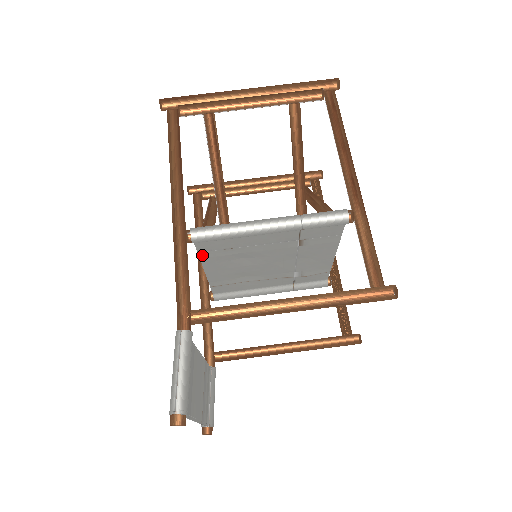
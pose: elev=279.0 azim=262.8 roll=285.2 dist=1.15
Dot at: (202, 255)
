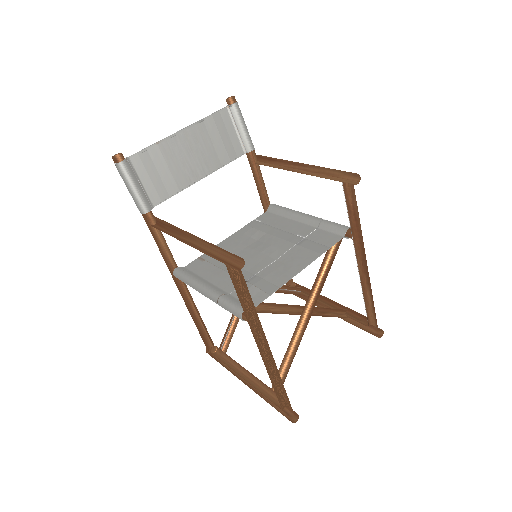
Dot at: (251, 223)
